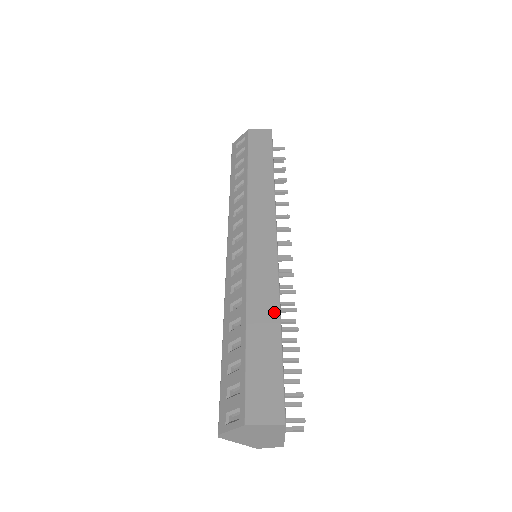
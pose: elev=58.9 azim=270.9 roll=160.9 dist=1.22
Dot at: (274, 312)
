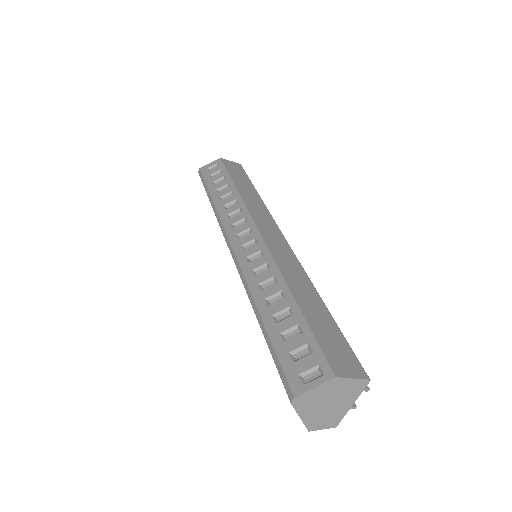
Dot at: (312, 290)
